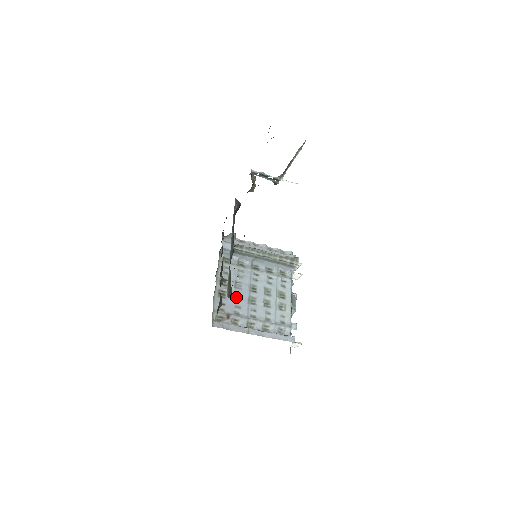
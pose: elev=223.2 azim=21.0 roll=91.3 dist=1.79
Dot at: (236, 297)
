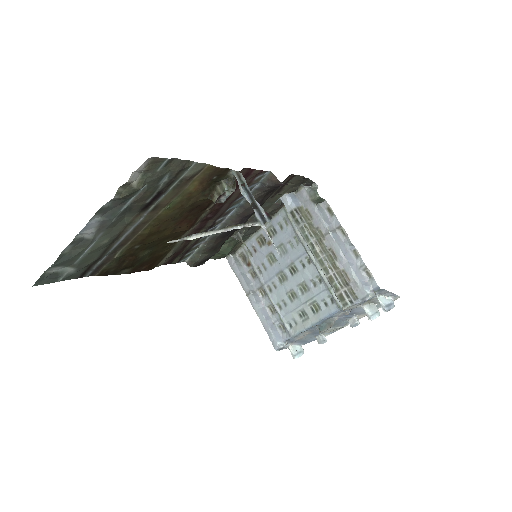
Dot at: (271, 257)
